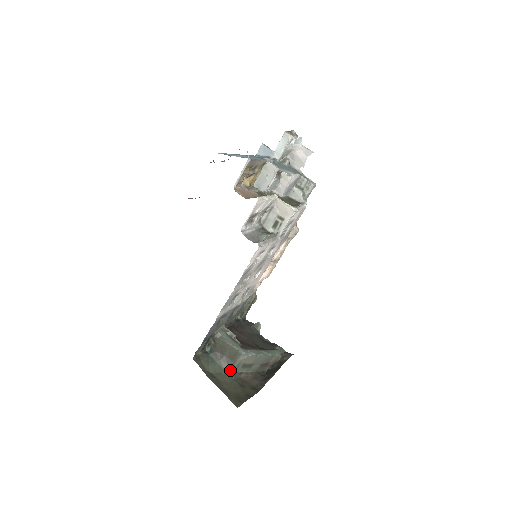
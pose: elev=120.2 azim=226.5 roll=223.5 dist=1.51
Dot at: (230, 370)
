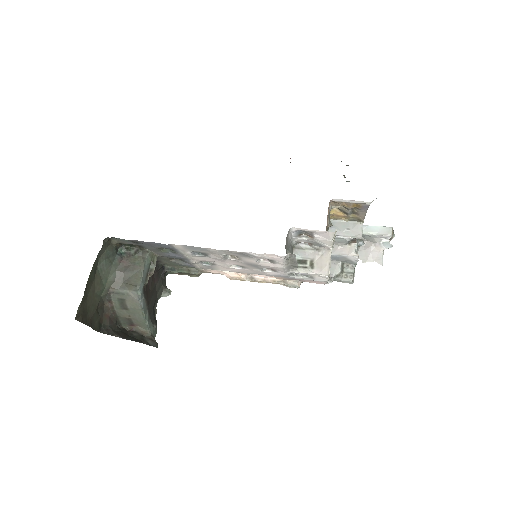
Dot at: (110, 287)
